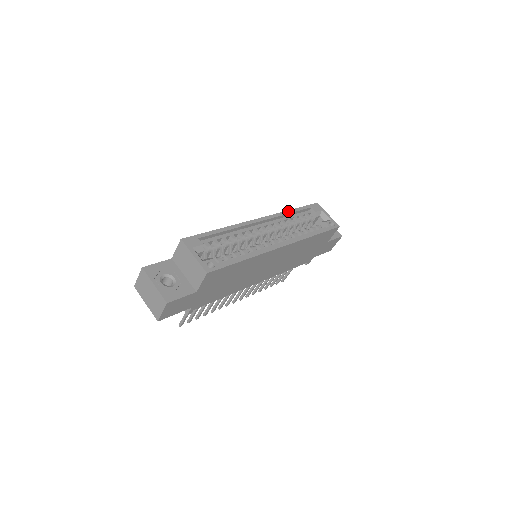
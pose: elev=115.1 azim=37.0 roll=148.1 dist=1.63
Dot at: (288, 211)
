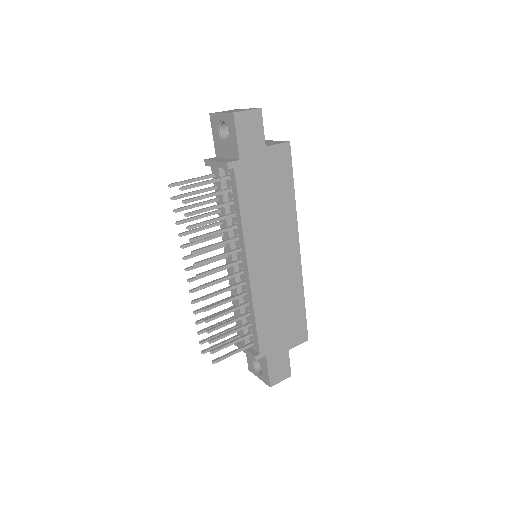
Dot at: occluded
